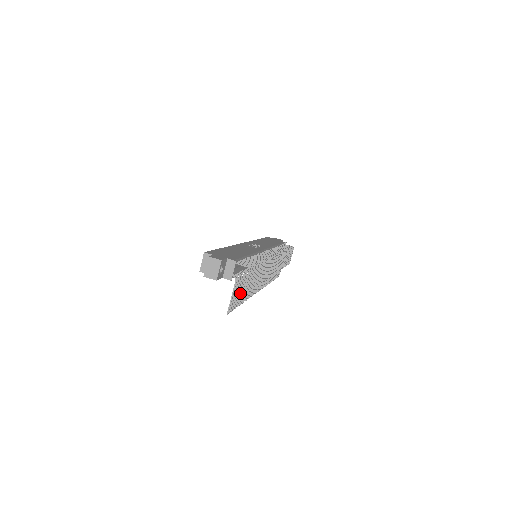
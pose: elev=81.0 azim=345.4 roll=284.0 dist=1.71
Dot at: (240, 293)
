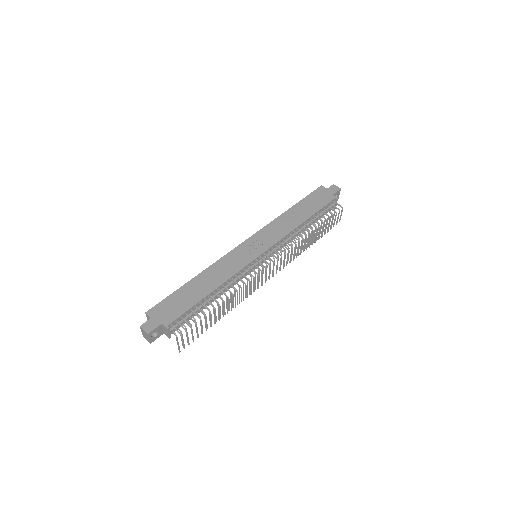
Dot at: occluded
